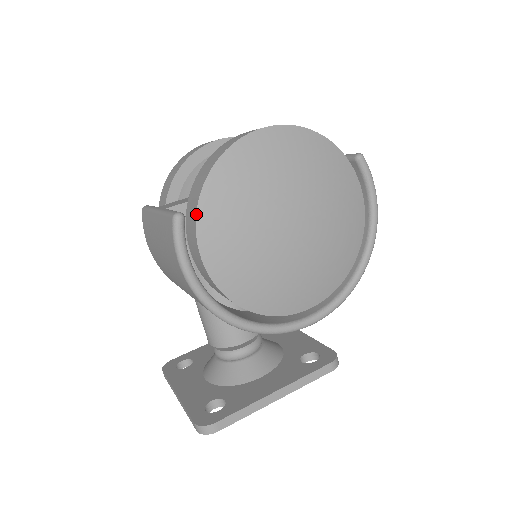
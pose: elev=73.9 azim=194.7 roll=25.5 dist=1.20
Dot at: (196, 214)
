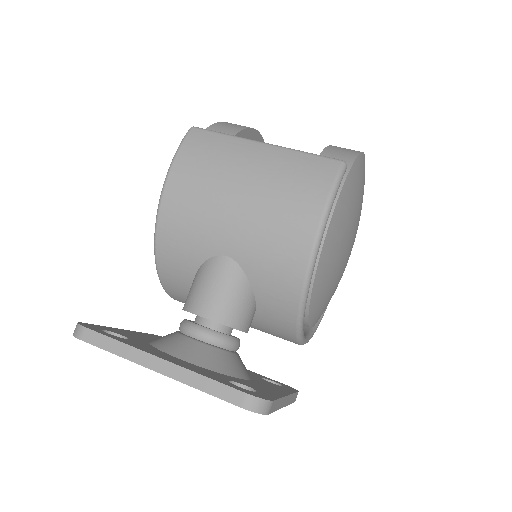
Dot at: (347, 176)
